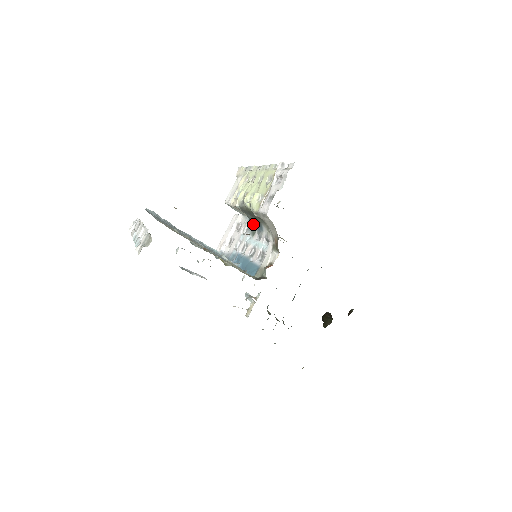
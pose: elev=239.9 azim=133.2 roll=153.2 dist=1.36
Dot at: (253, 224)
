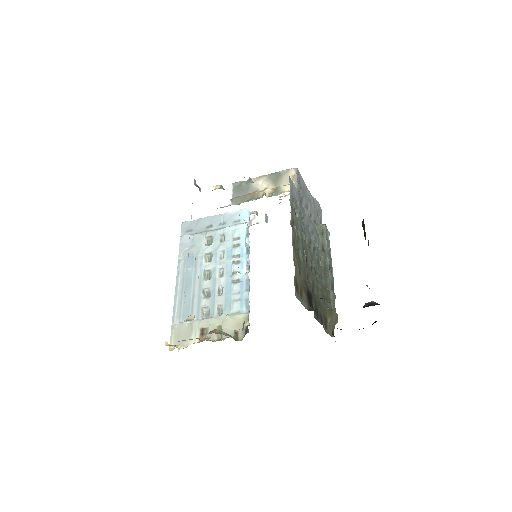
Dot at: occluded
